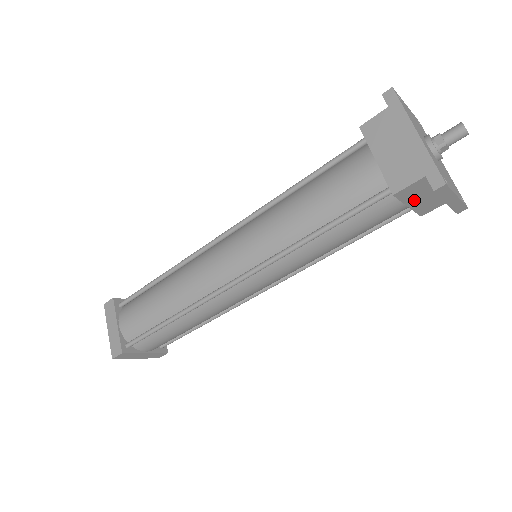
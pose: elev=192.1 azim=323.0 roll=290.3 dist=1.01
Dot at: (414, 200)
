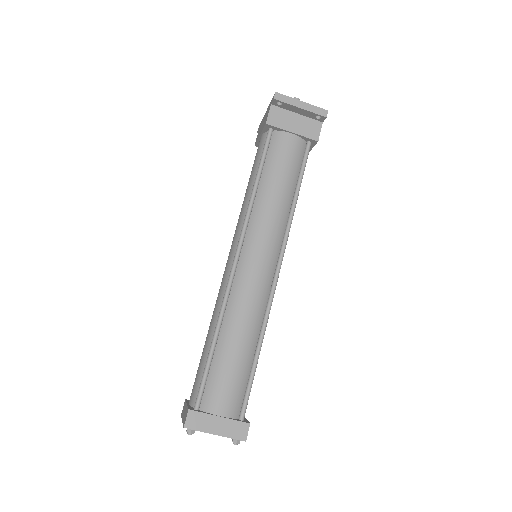
Dot at: (290, 126)
